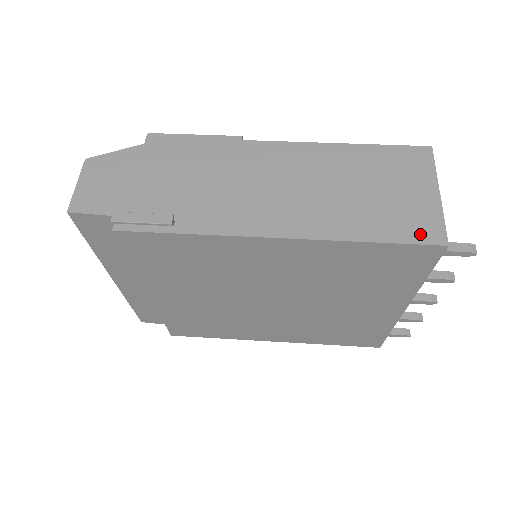
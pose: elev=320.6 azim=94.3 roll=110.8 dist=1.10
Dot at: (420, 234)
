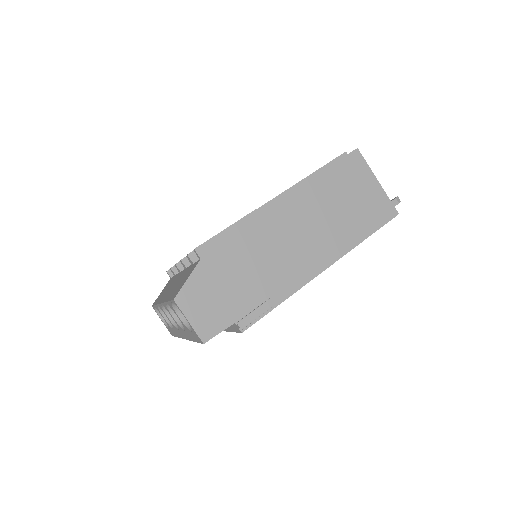
Dot at: (385, 216)
